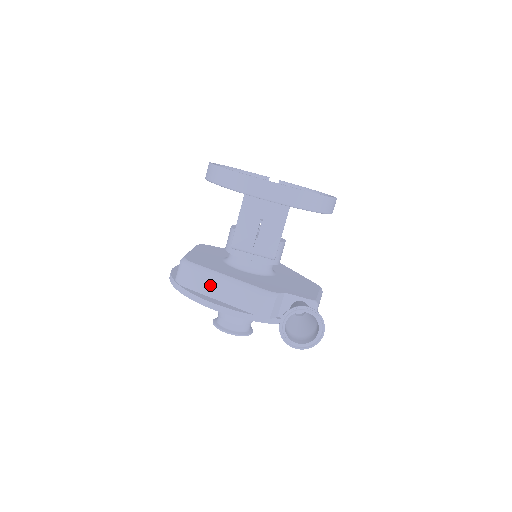
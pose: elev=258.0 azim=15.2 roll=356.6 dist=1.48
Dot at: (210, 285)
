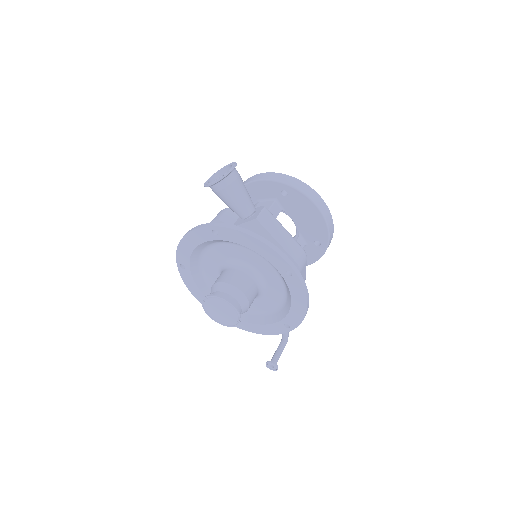
Dot at: occluded
